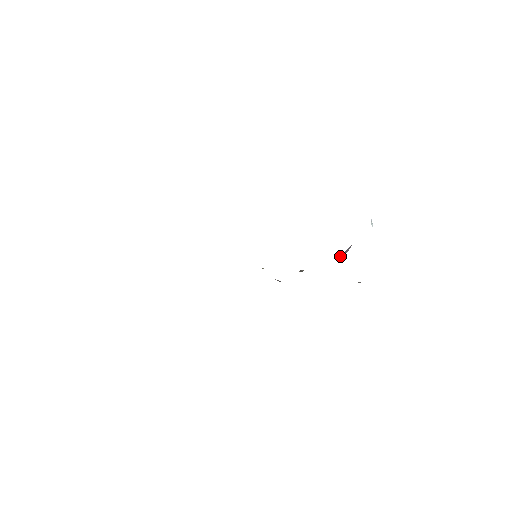
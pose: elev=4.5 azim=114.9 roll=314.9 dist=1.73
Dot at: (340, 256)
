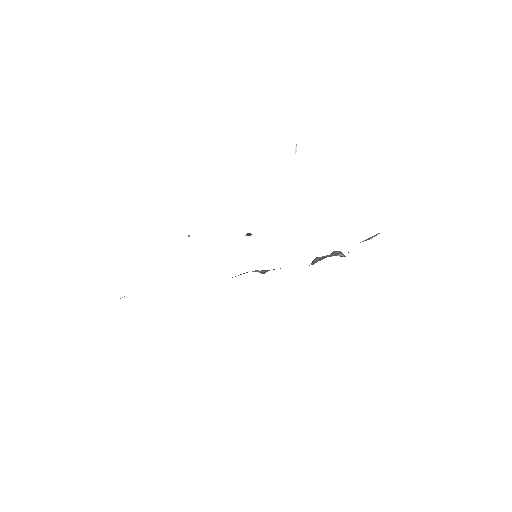
Dot at: occluded
